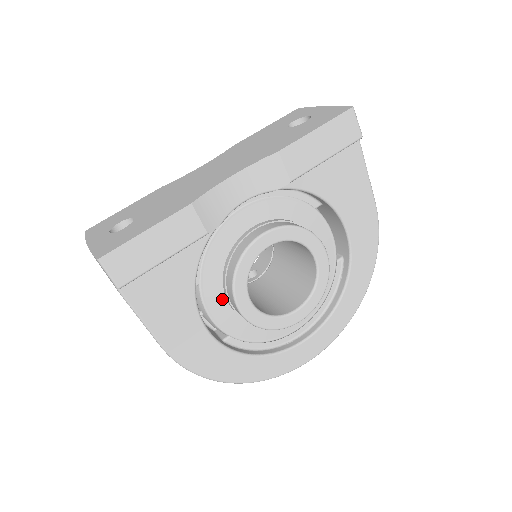
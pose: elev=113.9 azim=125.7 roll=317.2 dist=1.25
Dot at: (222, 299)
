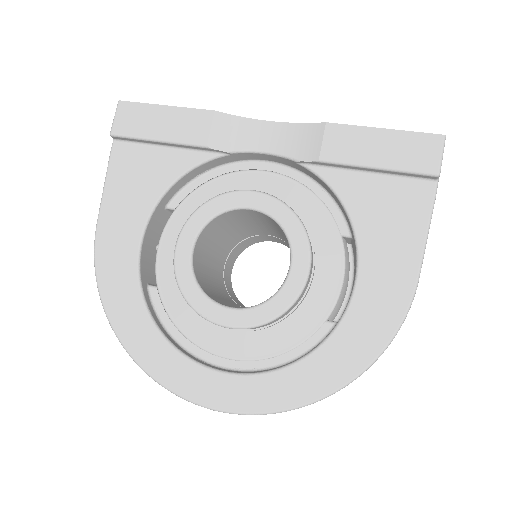
Dot at: occluded
